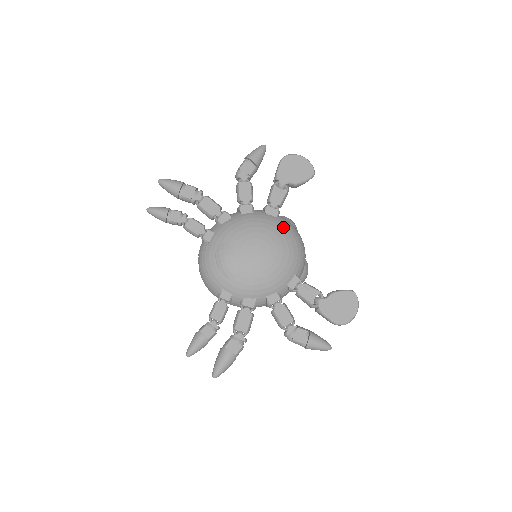
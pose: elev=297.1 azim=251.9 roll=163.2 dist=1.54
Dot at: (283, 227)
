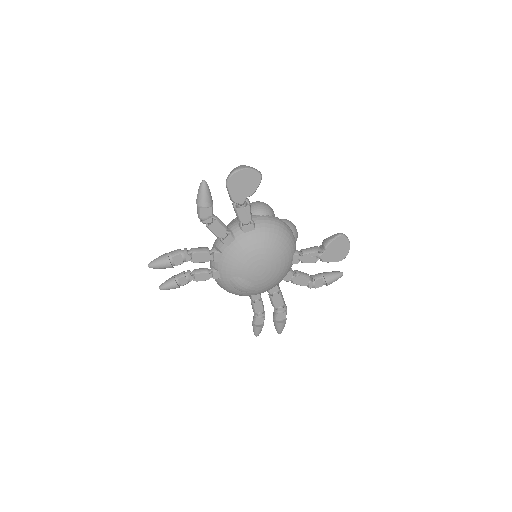
Dot at: (265, 236)
